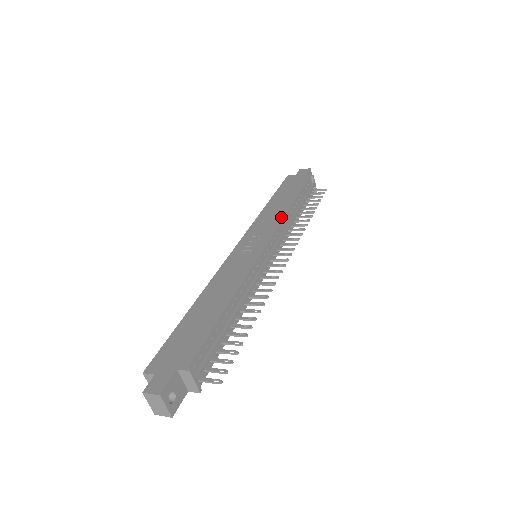
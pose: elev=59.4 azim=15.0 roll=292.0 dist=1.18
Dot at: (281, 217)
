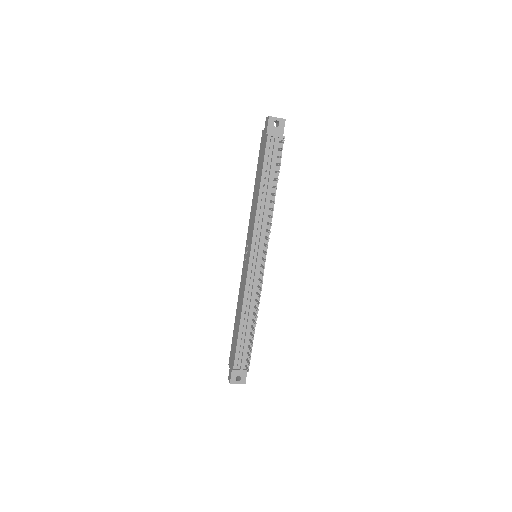
Dot at: (255, 216)
